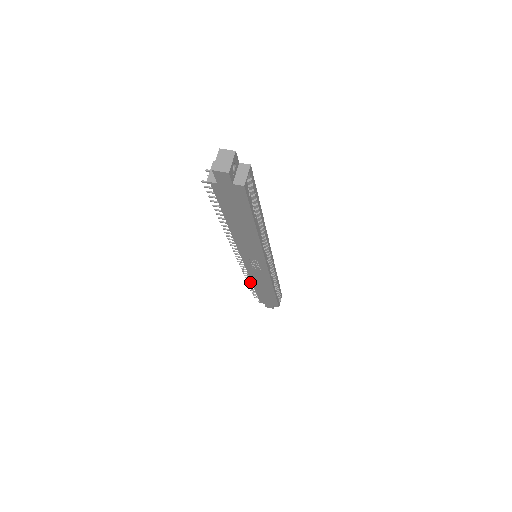
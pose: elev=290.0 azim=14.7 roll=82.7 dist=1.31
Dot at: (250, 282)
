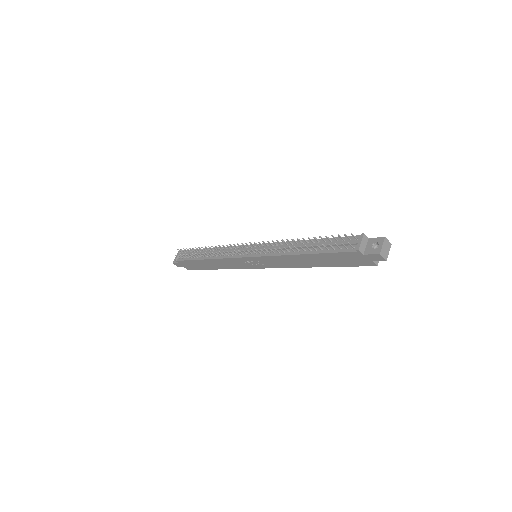
Dot at: (204, 255)
